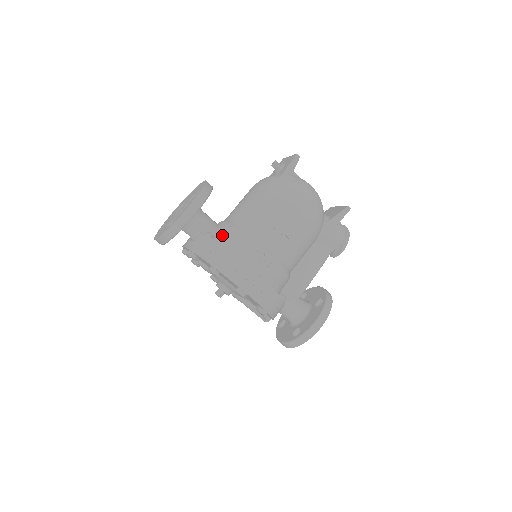
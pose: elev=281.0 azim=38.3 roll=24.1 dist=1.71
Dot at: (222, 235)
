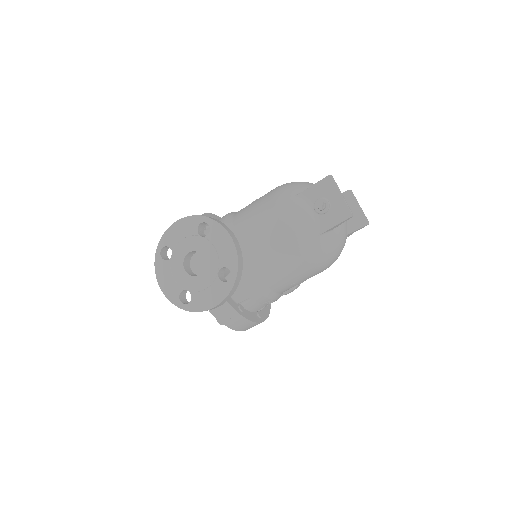
Dot at: occluded
